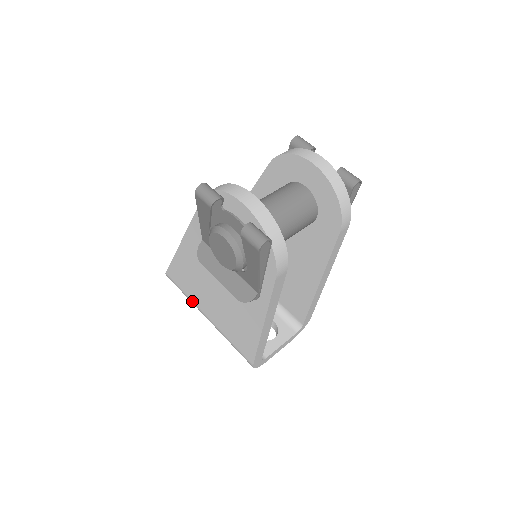
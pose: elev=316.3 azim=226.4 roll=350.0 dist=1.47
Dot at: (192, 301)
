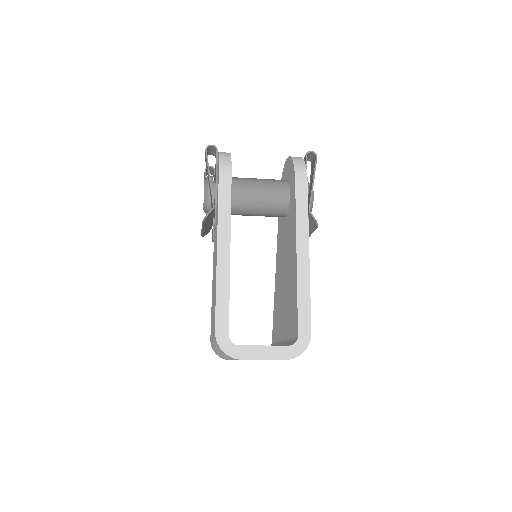
Dot at: (211, 338)
